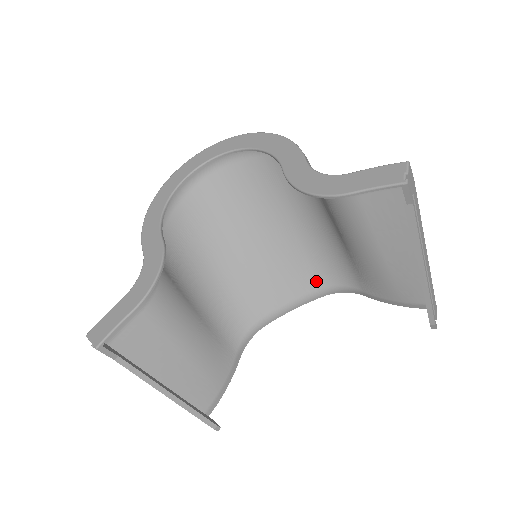
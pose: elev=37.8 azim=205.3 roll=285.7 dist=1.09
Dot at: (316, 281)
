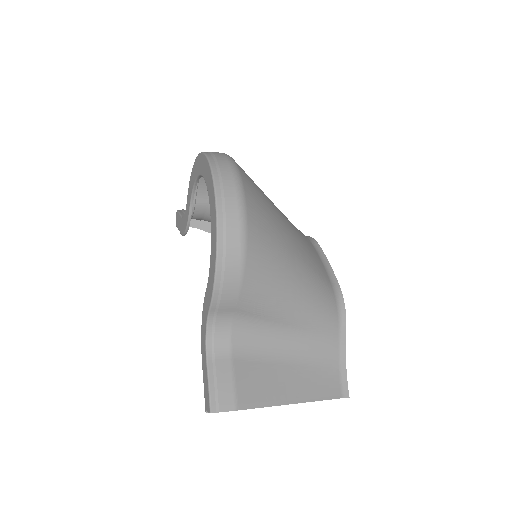
Dot at: (326, 283)
